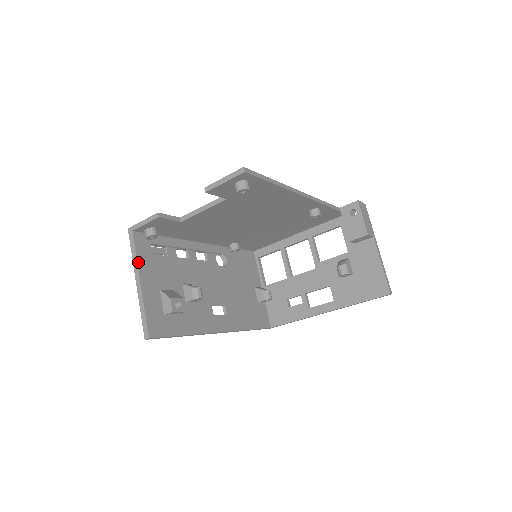
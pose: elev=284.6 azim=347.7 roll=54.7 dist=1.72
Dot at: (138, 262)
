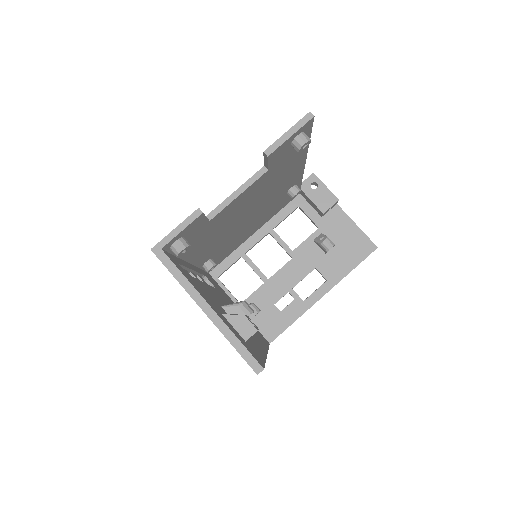
Dot at: (191, 284)
